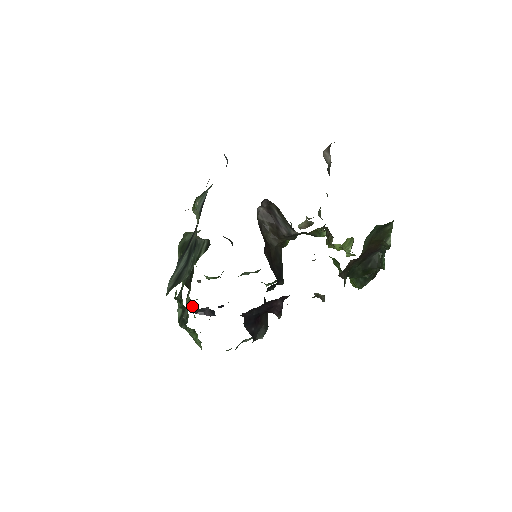
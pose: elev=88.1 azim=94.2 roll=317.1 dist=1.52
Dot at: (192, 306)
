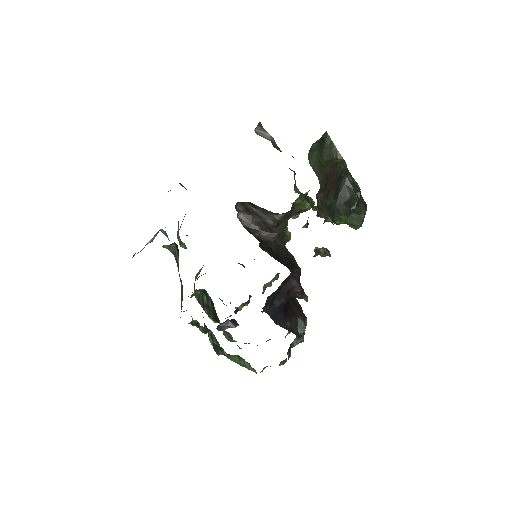
Dot at: (232, 338)
